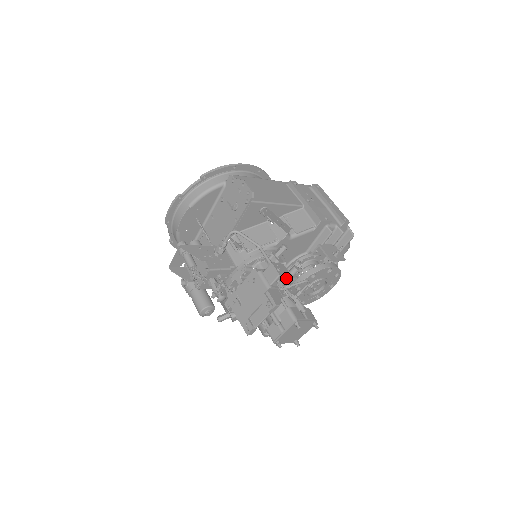
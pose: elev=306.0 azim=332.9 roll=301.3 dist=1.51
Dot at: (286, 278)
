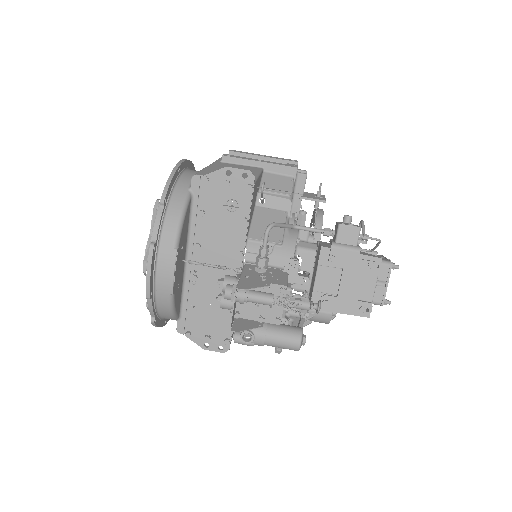
Dot at: occluded
